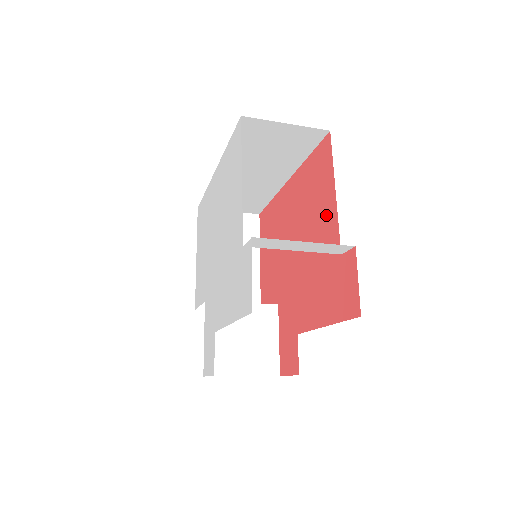
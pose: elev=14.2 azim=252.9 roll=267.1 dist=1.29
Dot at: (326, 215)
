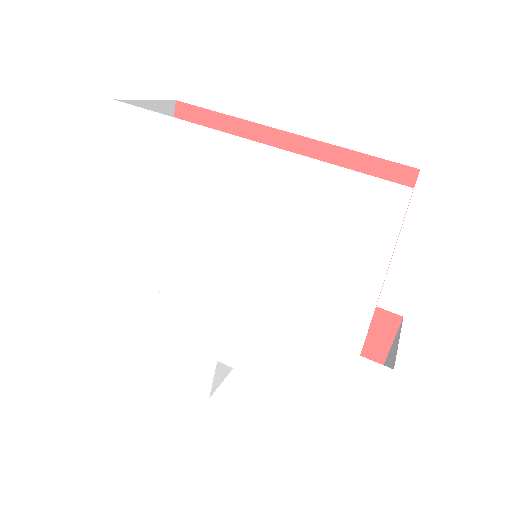
Dot at: occluded
